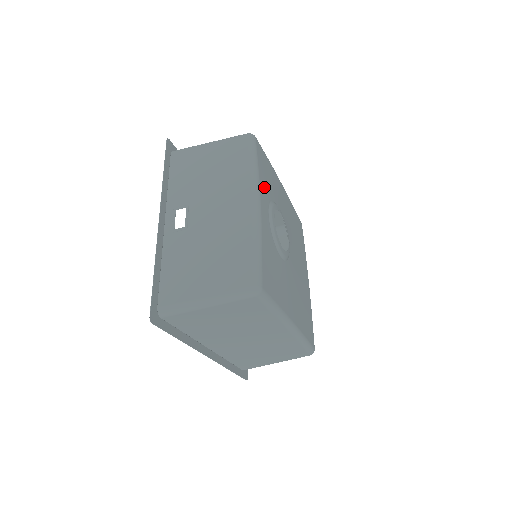
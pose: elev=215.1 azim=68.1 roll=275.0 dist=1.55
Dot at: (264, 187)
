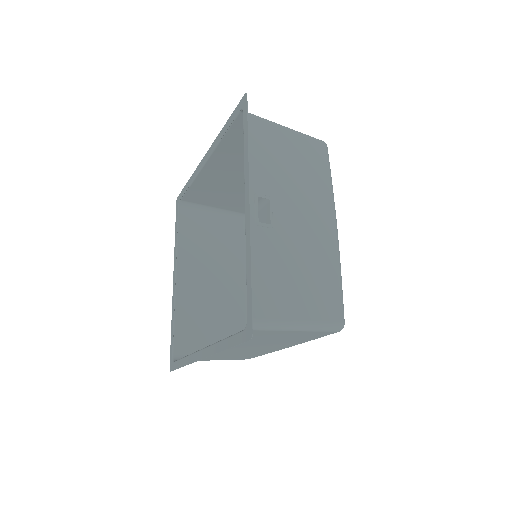
Dot at: occluded
